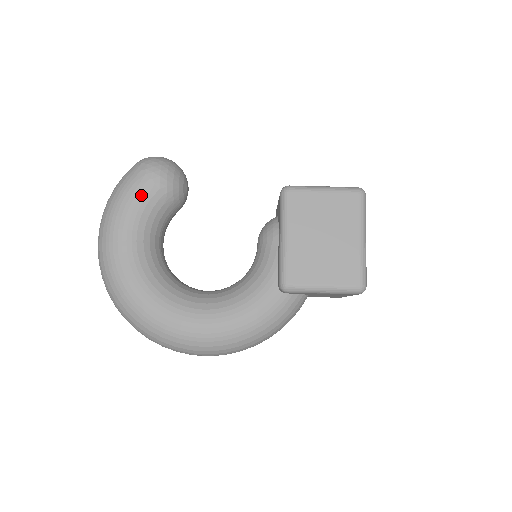
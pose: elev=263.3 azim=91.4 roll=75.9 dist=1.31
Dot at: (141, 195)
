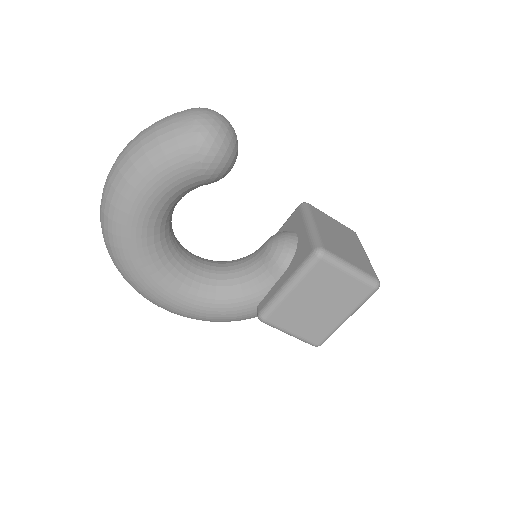
Dot at: (181, 172)
